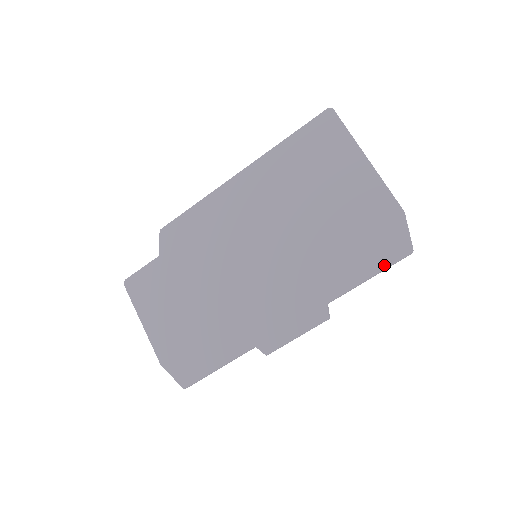
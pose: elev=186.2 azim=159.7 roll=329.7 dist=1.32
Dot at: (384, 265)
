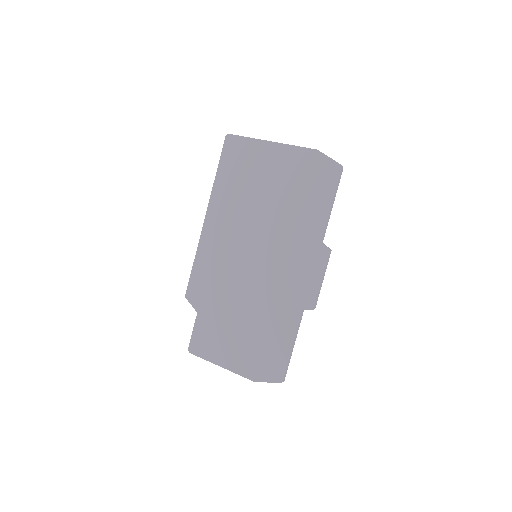
Dot at: (333, 189)
